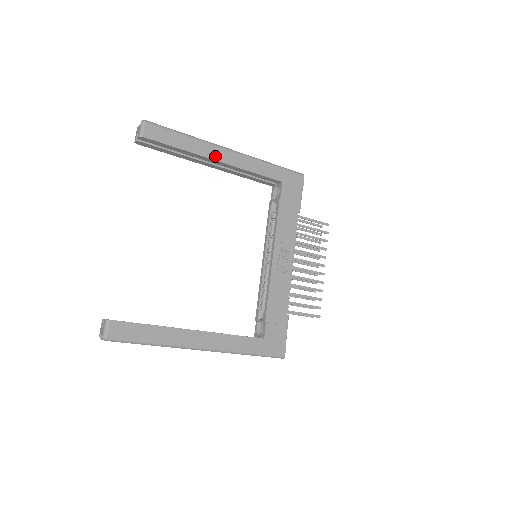
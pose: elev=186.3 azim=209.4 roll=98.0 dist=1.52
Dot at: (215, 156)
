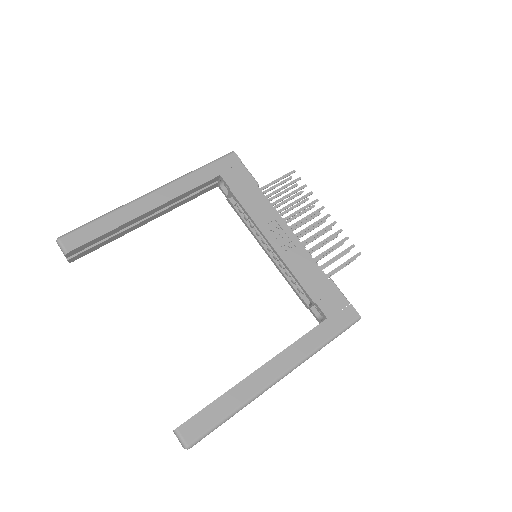
Dot at: (143, 210)
